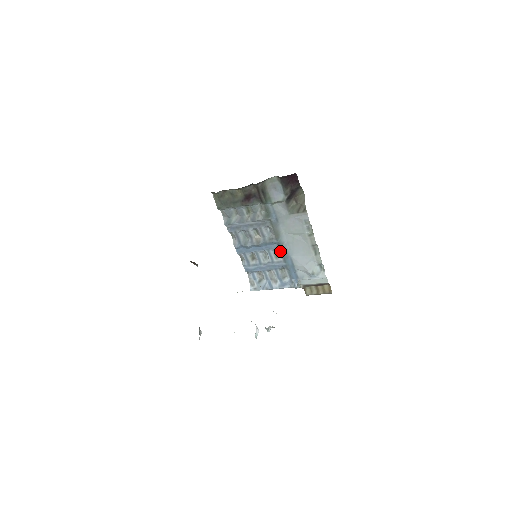
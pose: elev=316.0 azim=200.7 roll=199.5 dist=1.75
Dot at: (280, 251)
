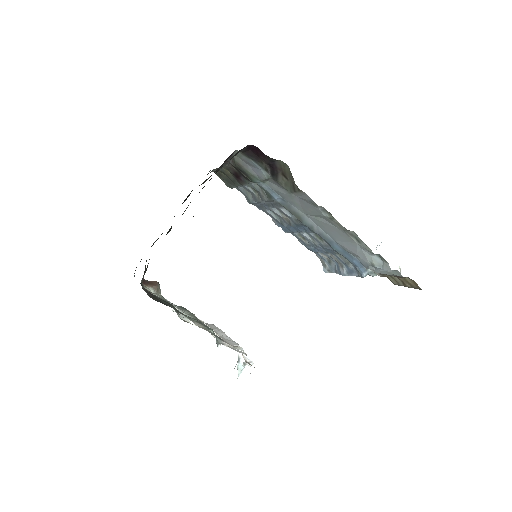
Dot at: (317, 234)
